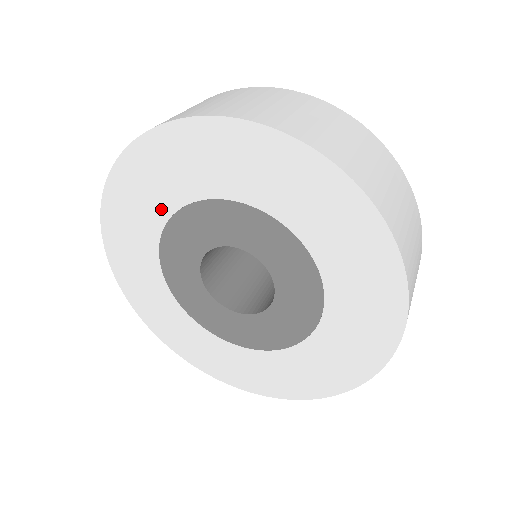
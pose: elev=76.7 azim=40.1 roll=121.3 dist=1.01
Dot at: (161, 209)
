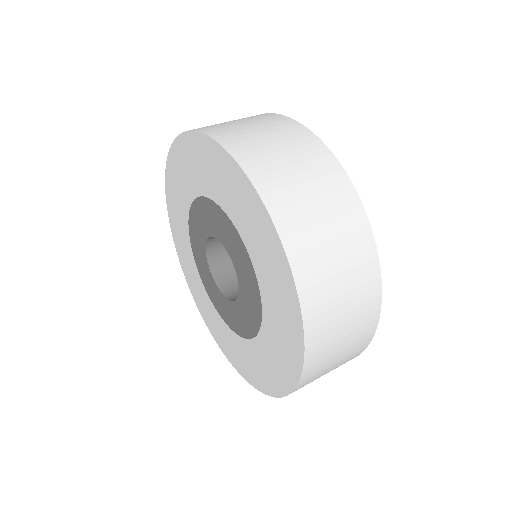
Dot at: (208, 188)
